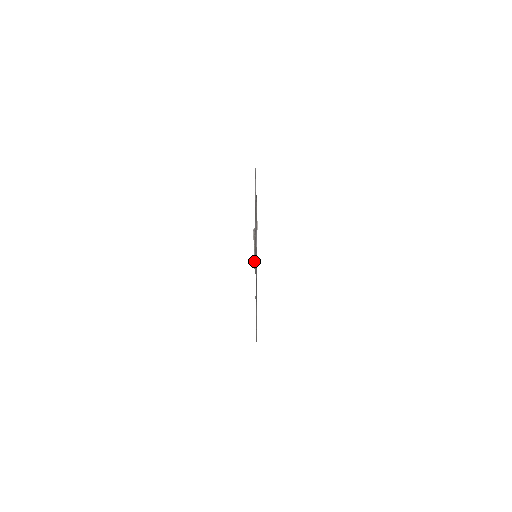
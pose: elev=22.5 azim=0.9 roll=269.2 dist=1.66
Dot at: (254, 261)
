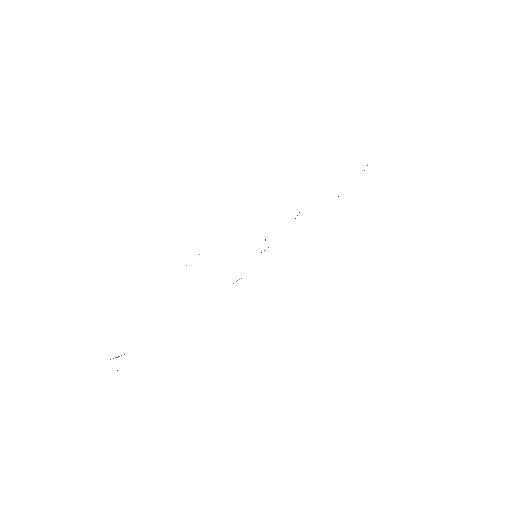
Dot at: occluded
